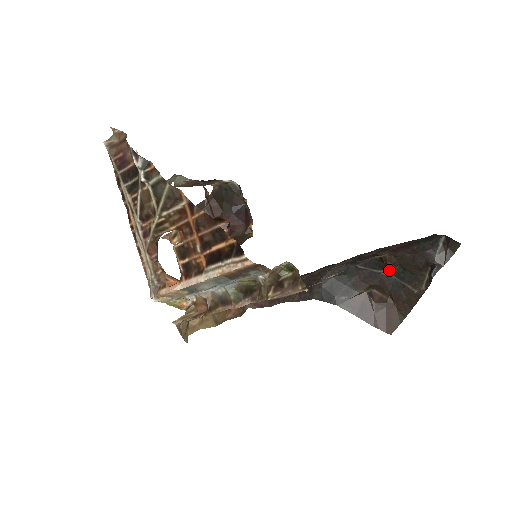
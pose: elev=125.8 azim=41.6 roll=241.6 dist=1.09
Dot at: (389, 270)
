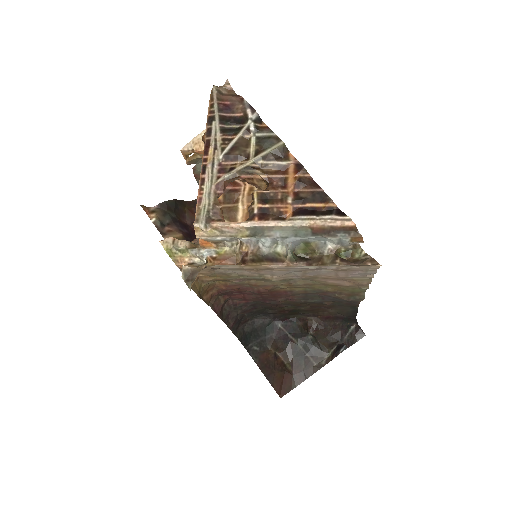
Dot at: (300, 339)
